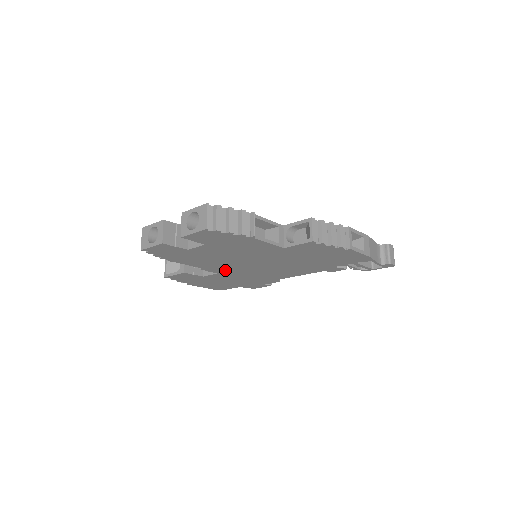
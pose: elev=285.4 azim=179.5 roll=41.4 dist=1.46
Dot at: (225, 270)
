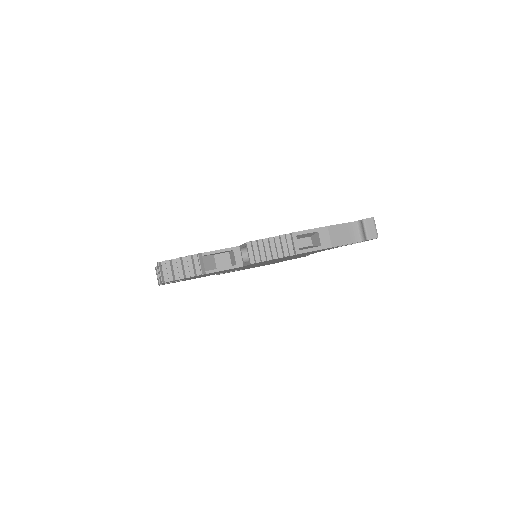
Dot at: occluded
